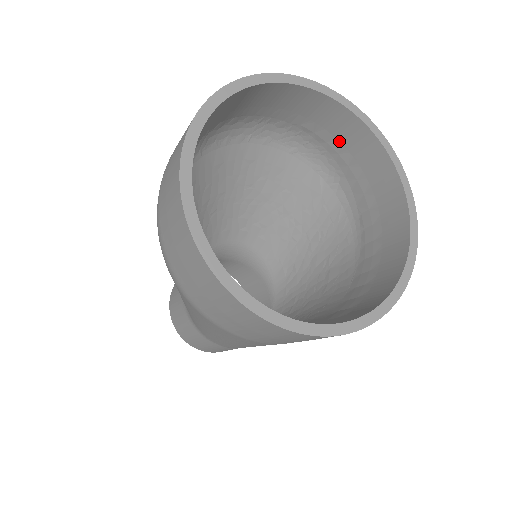
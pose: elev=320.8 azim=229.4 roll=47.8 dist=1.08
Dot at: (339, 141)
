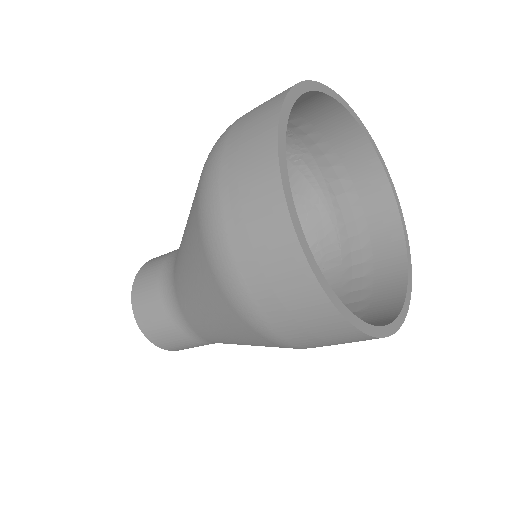
Dot at: (312, 124)
